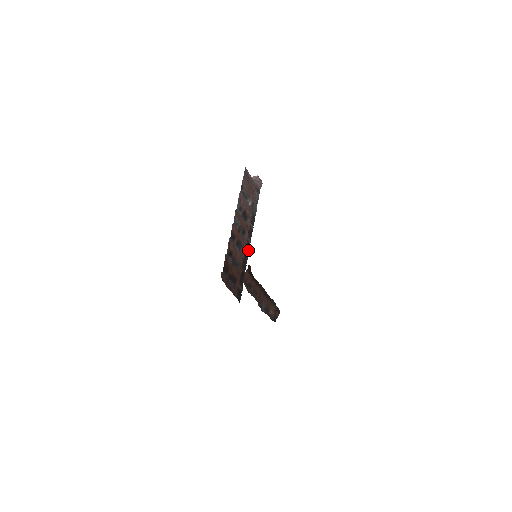
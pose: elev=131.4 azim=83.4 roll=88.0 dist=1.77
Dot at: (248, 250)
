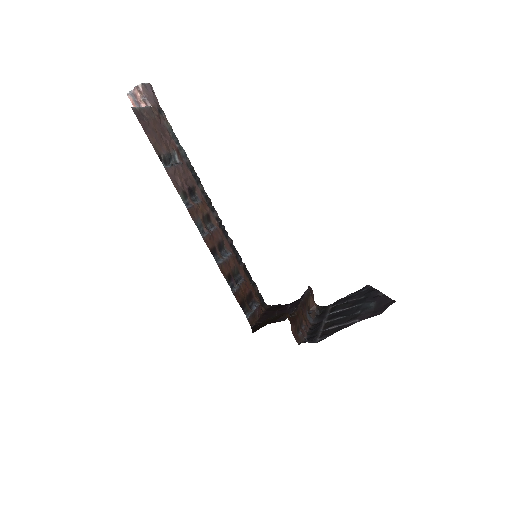
Dot at: (224, 229)
